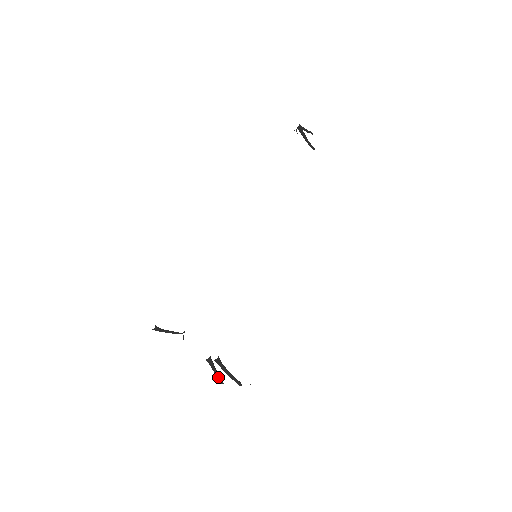
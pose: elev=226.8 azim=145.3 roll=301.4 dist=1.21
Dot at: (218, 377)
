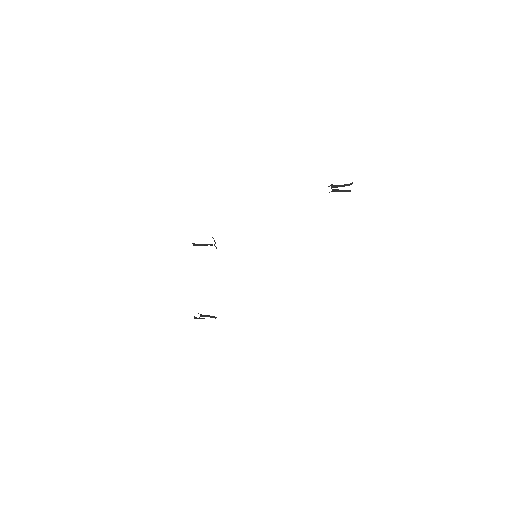
Dot at: occluded
